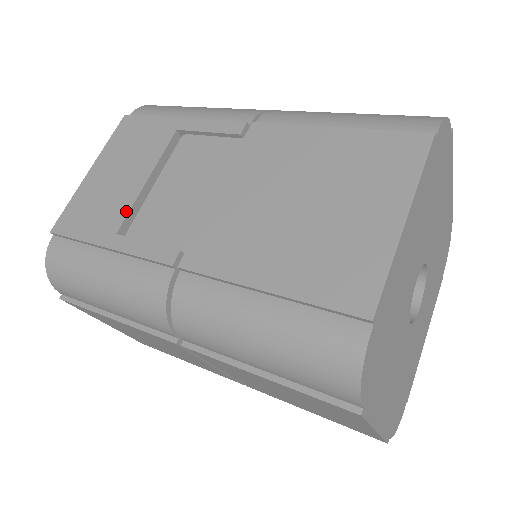
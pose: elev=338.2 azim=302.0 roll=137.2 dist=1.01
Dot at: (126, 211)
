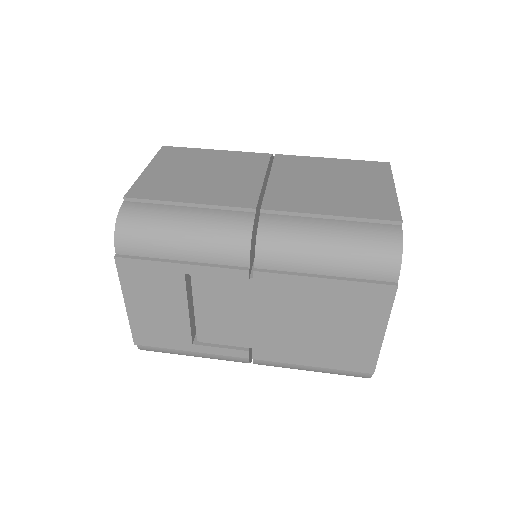
Dot at: (188, 332)
